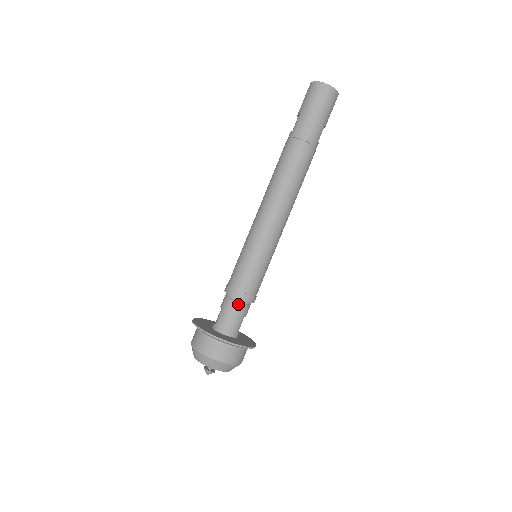
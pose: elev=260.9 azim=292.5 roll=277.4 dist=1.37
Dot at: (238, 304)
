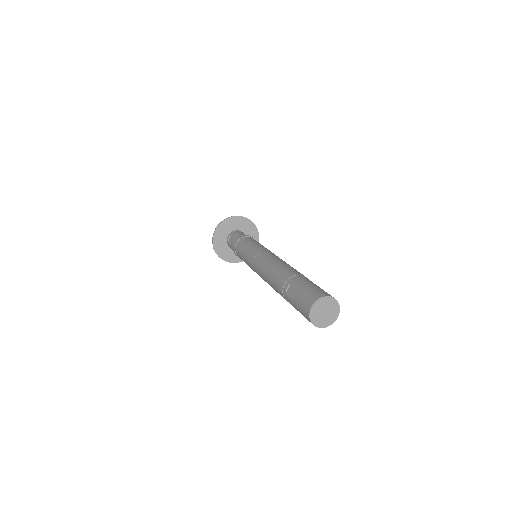
Dot at: occluded
